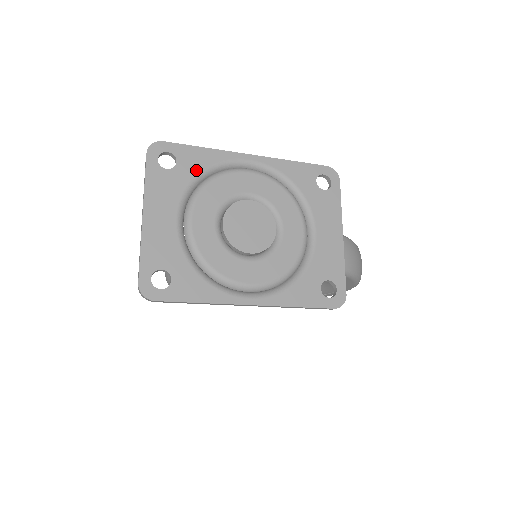
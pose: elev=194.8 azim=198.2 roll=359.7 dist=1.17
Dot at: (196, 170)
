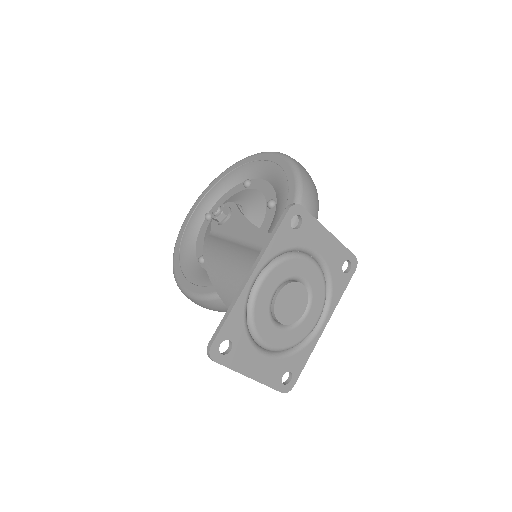
Dot at: (242, 327)
